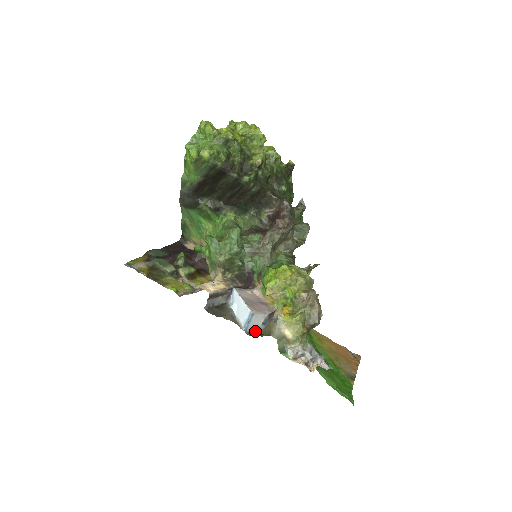
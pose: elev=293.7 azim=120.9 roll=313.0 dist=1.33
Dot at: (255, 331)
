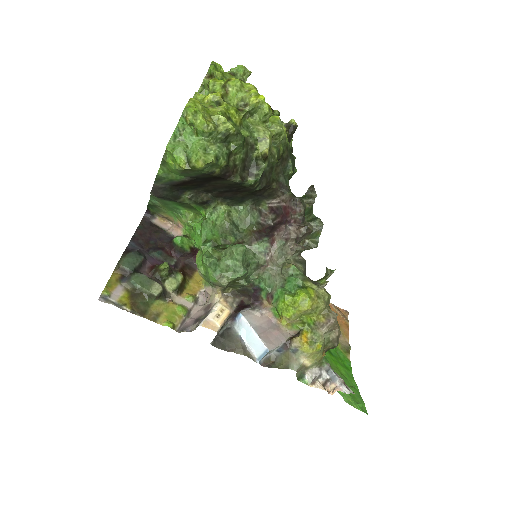
Dot at: (269, 358)
